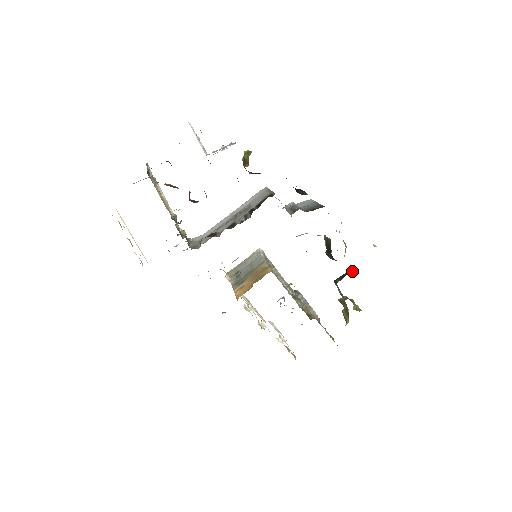
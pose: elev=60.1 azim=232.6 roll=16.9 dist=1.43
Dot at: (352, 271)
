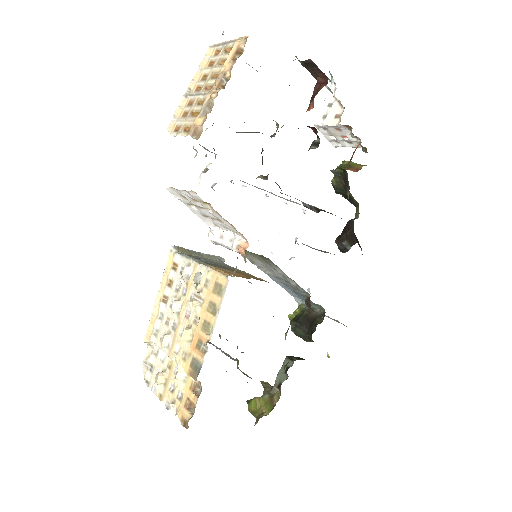
Dot at: occluded
